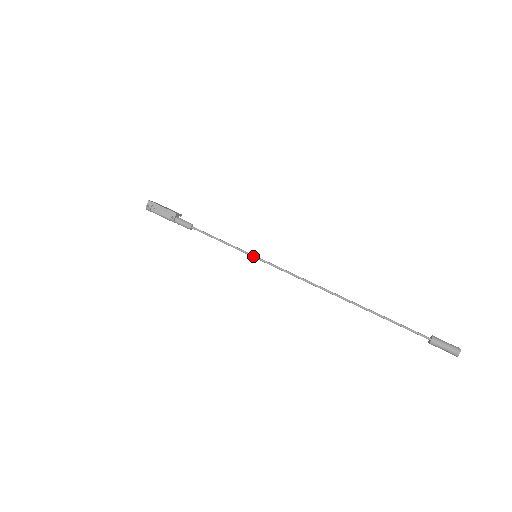
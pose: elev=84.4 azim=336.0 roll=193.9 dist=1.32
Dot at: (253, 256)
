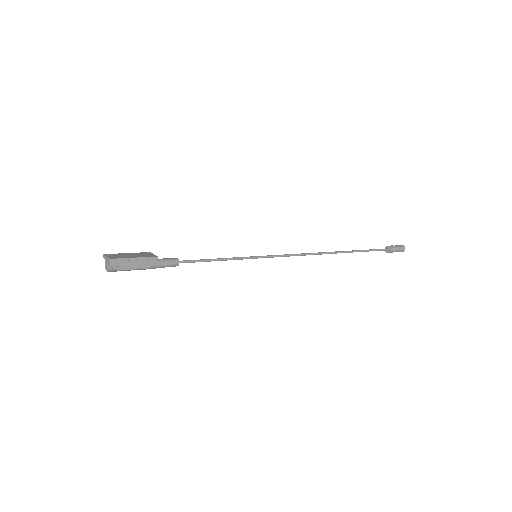
Dot at: (254, 258)
